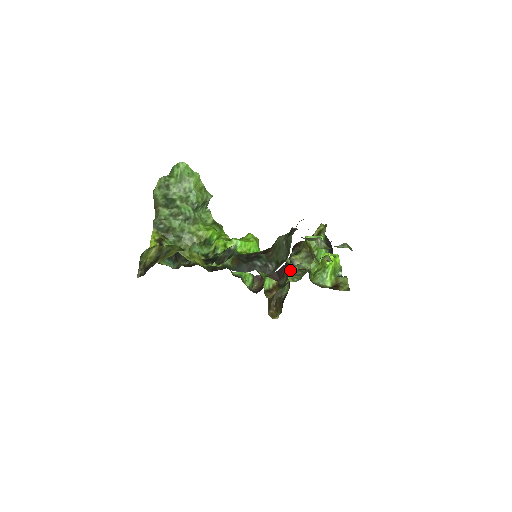
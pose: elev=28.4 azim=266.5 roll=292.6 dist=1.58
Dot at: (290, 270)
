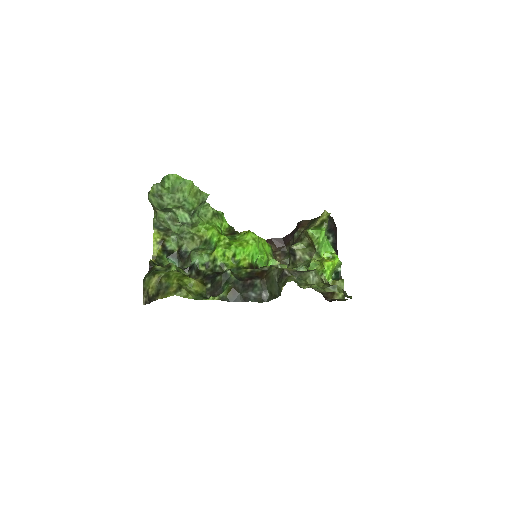
Dot at: (292, 257)
